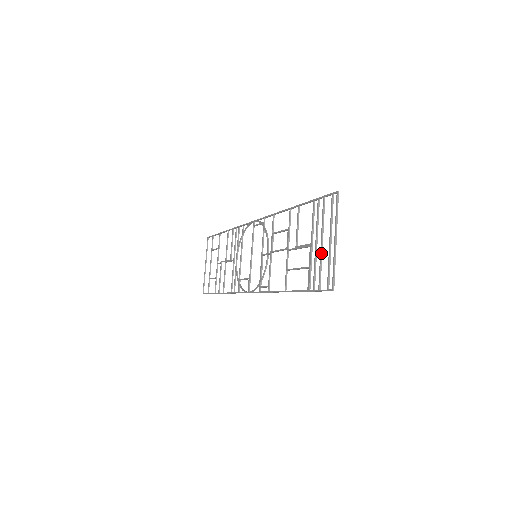
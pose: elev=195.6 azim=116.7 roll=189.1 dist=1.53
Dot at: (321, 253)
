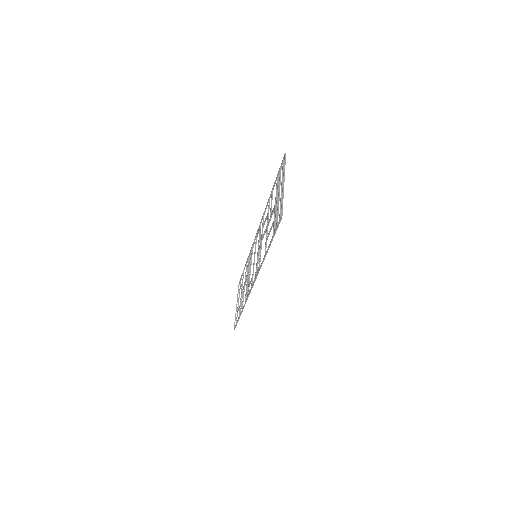
Dot at: (278, 202)
